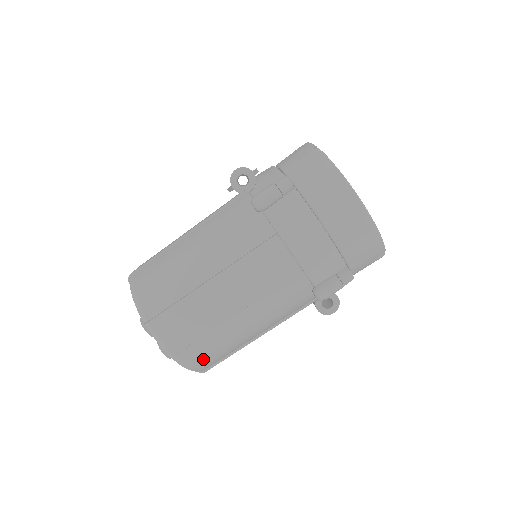
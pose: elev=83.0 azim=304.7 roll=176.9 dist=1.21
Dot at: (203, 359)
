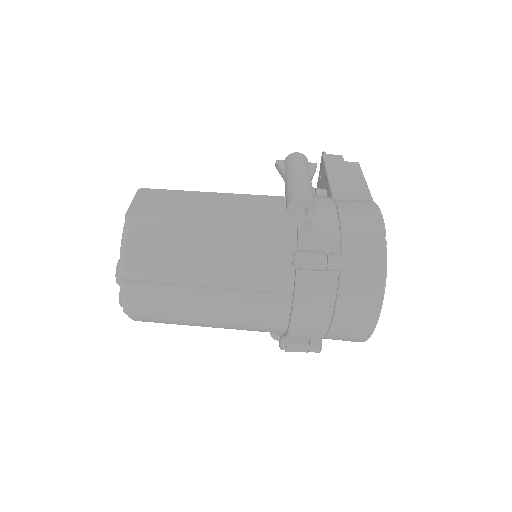
Dot at: occluded
